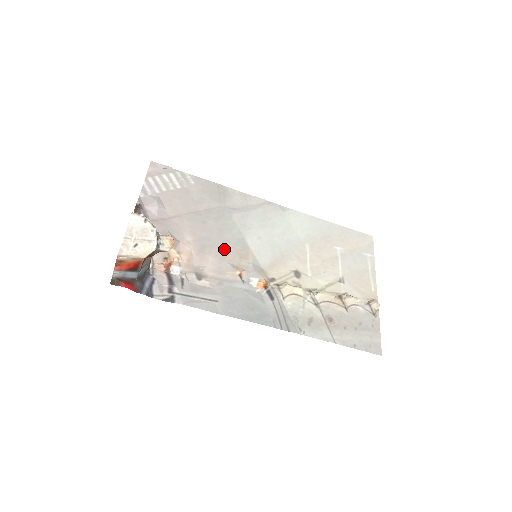
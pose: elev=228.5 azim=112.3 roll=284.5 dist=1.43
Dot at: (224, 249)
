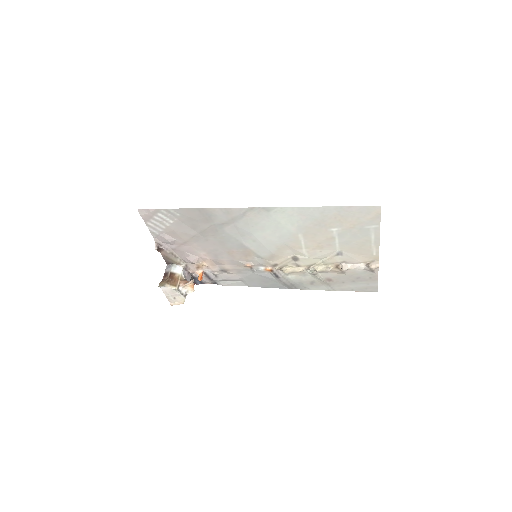
Dot at: (231, 254)
